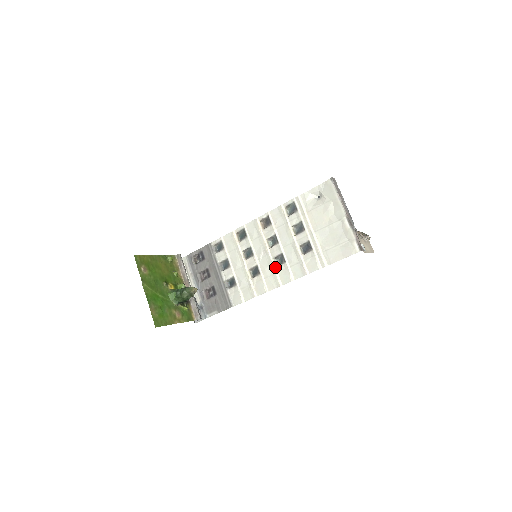
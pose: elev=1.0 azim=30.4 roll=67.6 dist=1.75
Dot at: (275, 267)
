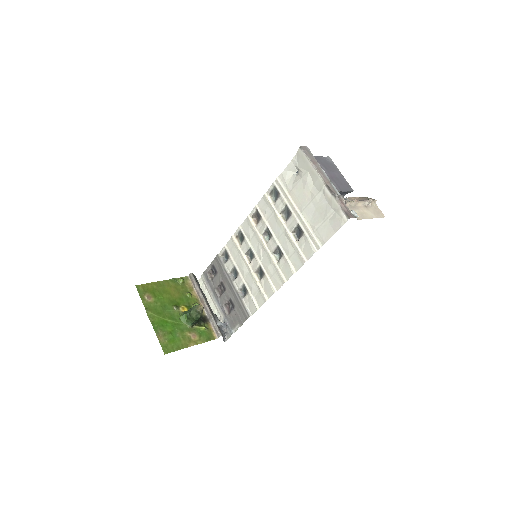
Dot at: (276, 263)
